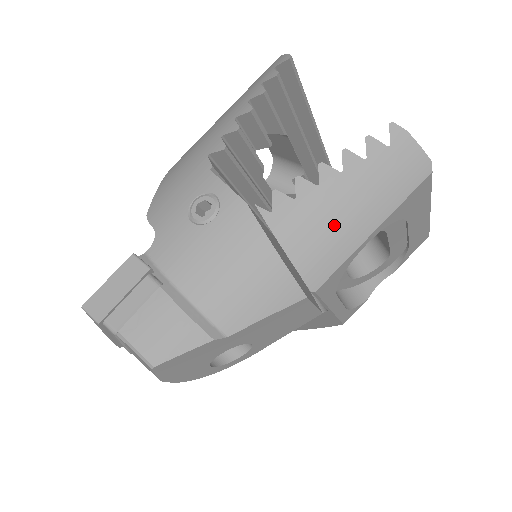
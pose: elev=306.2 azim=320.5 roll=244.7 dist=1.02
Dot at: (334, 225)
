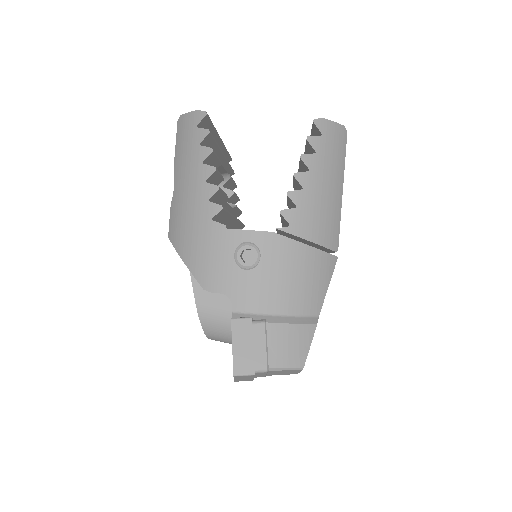
Dot at: (325, 205)
